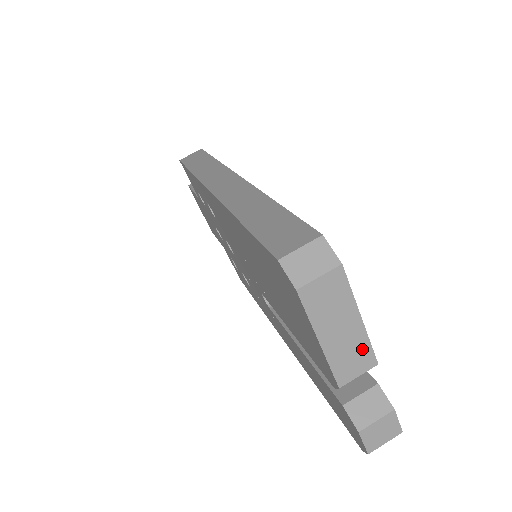
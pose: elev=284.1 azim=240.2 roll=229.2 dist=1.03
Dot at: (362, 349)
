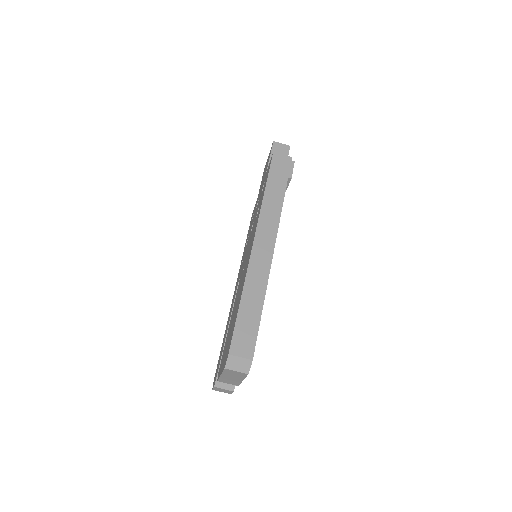
Dot at: (236, 382)
